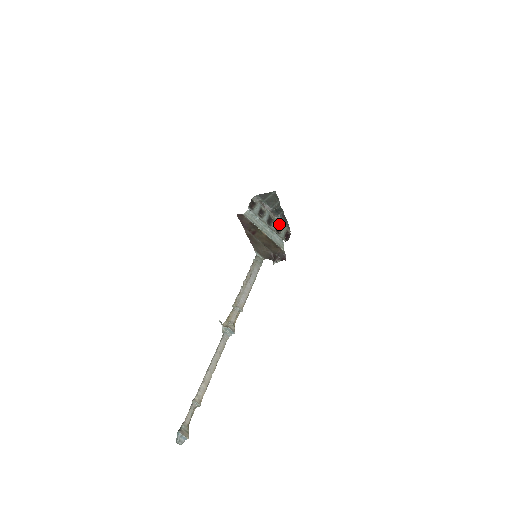
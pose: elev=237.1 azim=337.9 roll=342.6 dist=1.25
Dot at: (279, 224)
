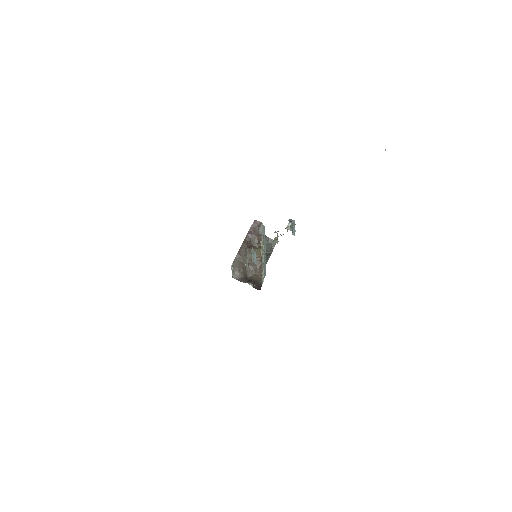
Dot at: occluded
